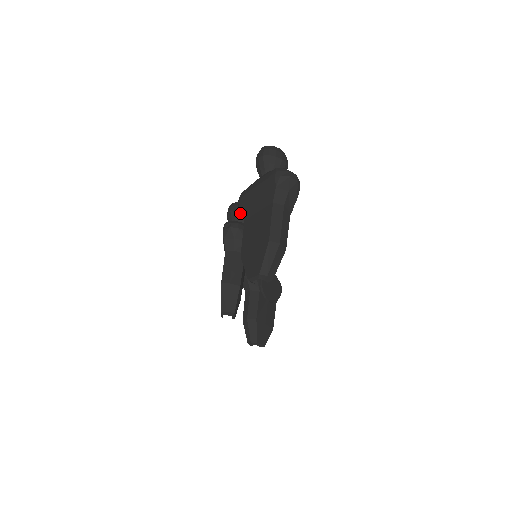
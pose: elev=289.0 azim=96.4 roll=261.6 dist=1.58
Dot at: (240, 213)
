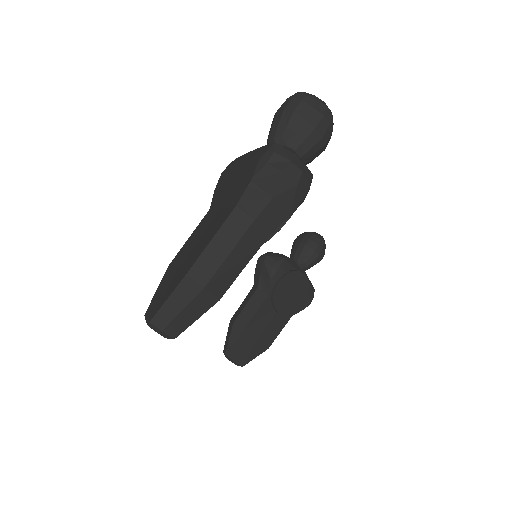
Dot at: occluded
